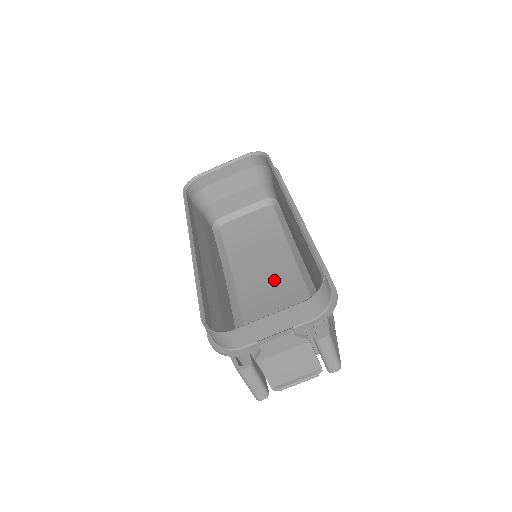
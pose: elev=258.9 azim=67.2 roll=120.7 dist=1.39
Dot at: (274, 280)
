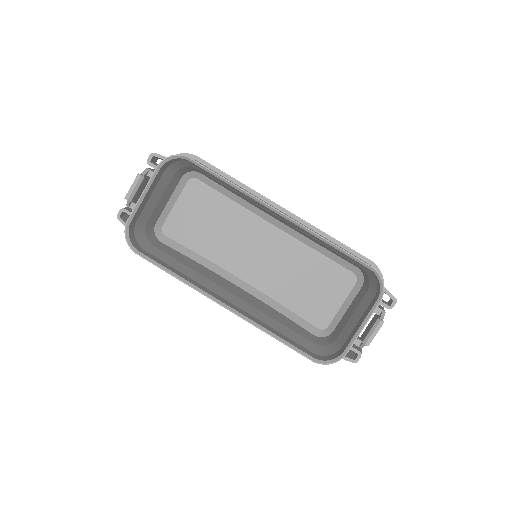
Dot at: (269, 253)
